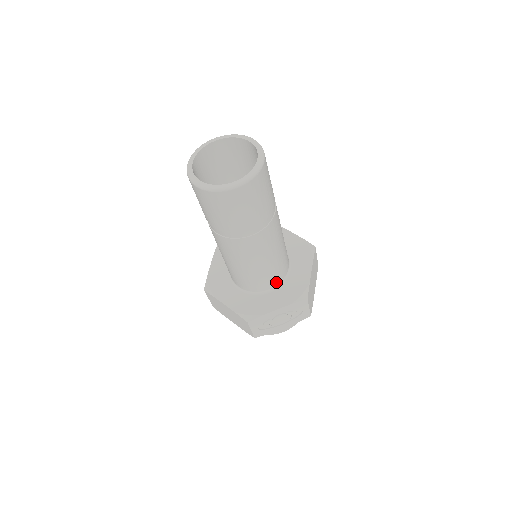
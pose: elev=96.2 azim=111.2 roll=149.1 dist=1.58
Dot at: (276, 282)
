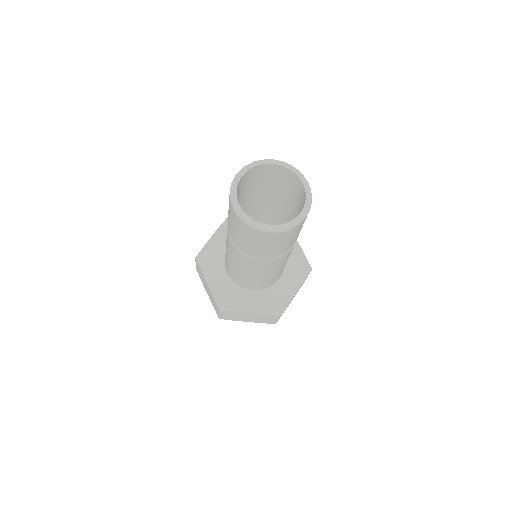
Dot at: (262, 288)
